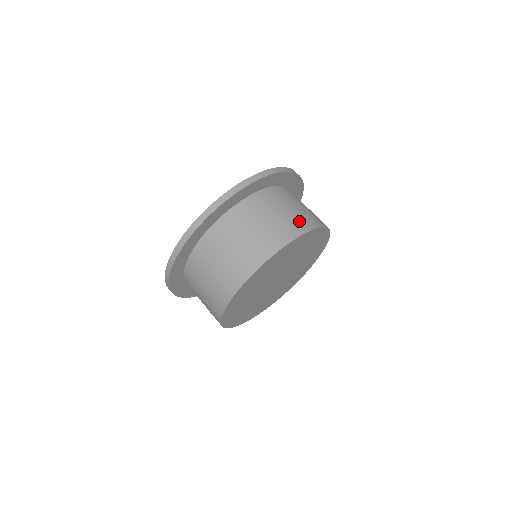
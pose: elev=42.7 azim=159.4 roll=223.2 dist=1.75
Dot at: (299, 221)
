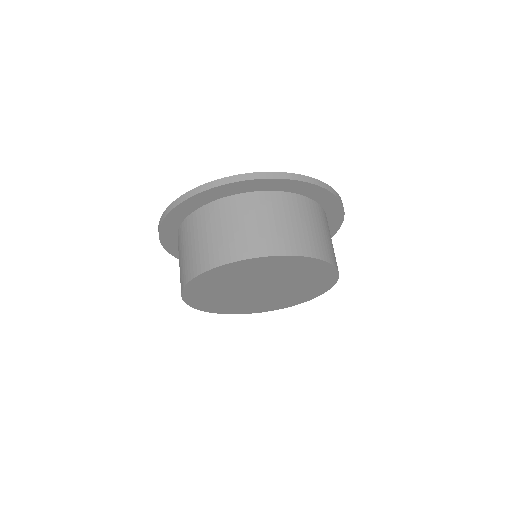
Dot at: occluded
